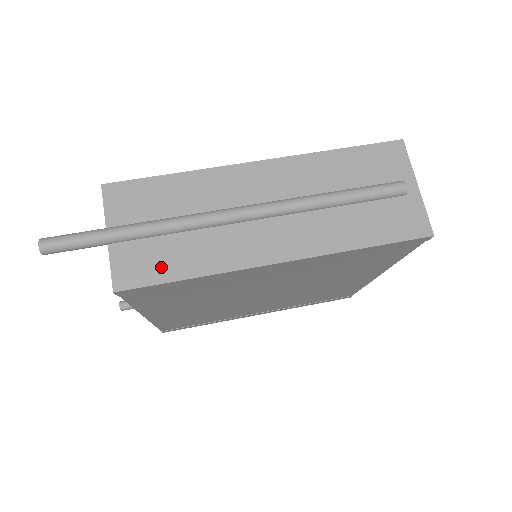
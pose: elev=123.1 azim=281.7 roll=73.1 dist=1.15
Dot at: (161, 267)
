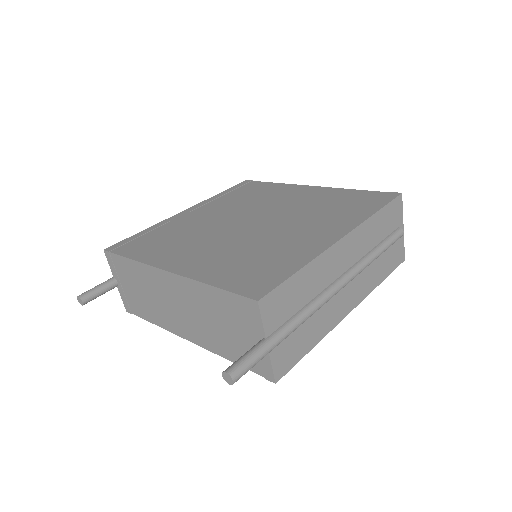
Dot at: (299, 349)
